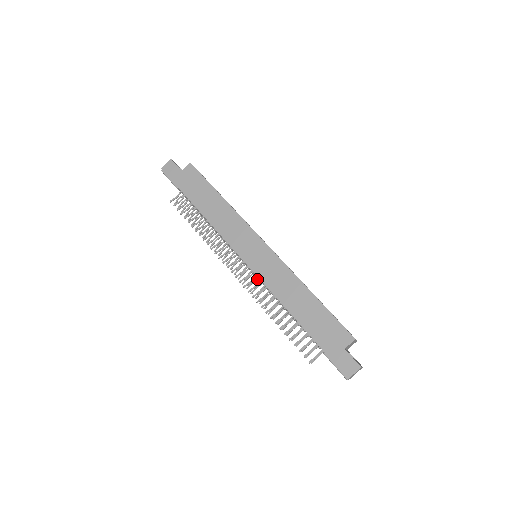
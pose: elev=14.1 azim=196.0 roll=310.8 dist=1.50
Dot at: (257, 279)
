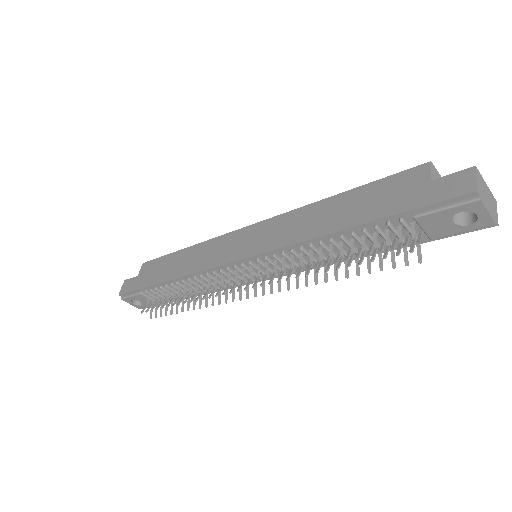
Dot at: occluded
